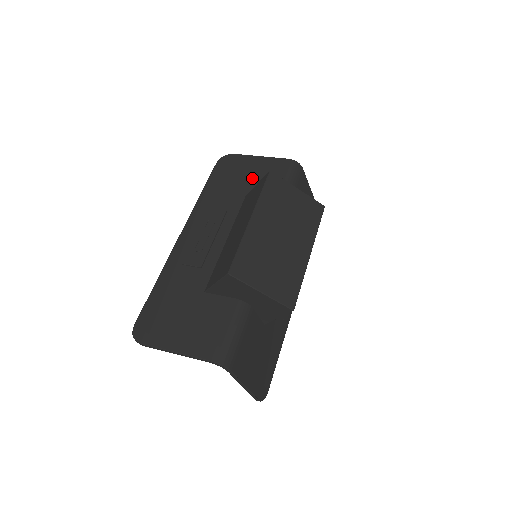
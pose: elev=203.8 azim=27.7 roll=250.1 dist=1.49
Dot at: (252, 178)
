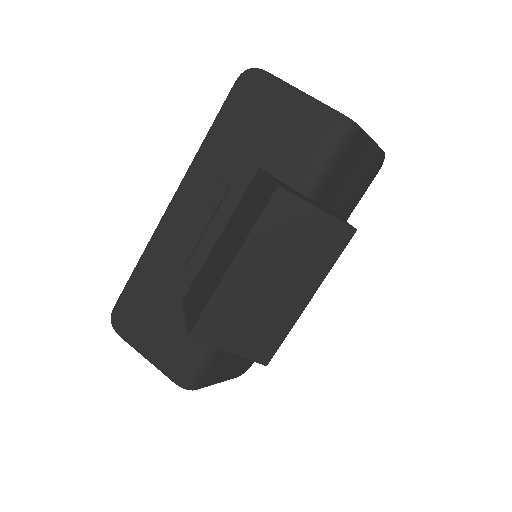
Dot at: (276, 136)
